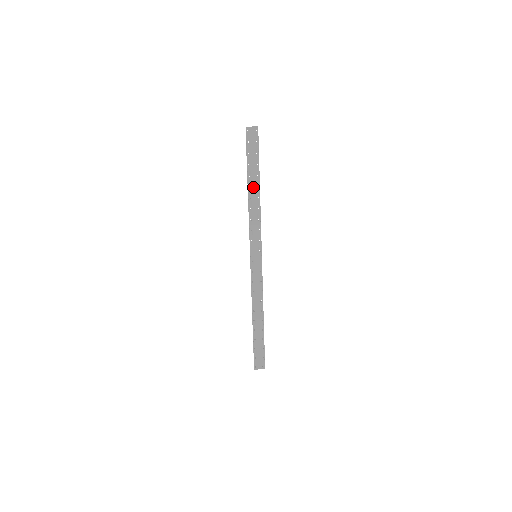
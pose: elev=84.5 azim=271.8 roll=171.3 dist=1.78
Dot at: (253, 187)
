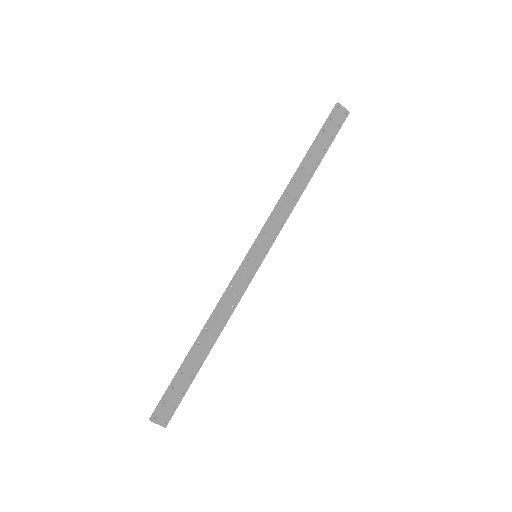
Dot at: (306, 171)
